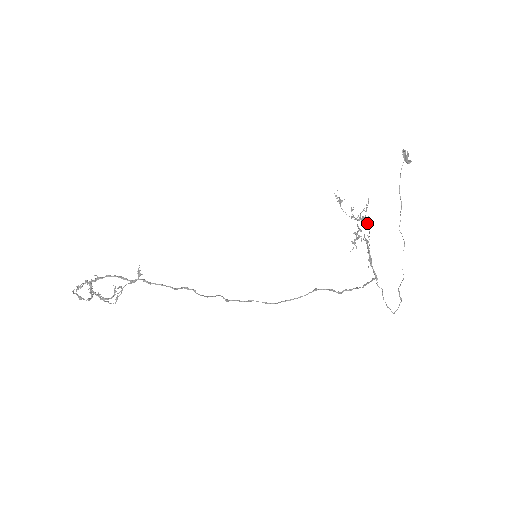
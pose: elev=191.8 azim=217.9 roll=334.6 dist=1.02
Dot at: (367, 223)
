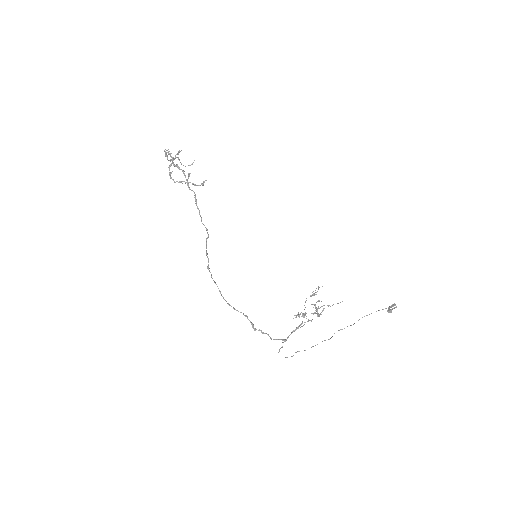
Dot at: (318, 314)
